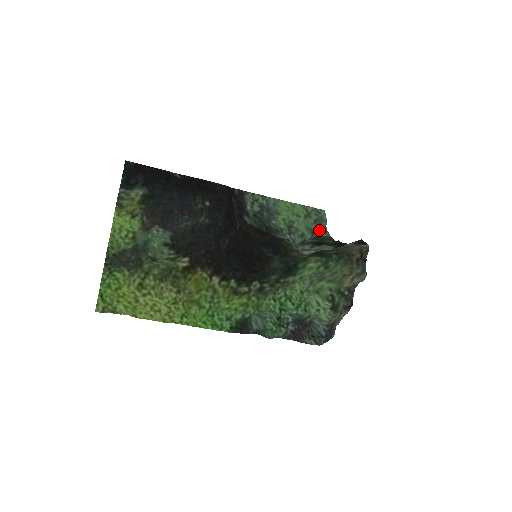
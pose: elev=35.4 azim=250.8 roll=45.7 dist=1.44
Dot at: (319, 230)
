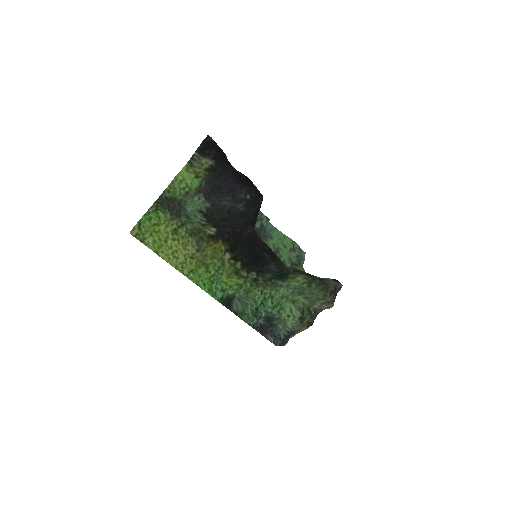
Dot at: (298, 264)
